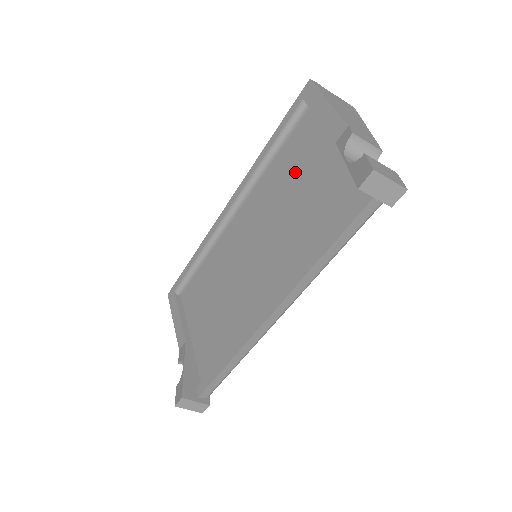
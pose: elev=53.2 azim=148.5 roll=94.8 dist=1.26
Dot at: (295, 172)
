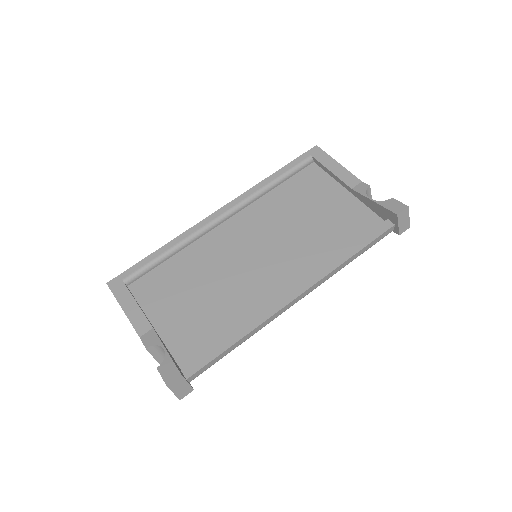
Dot at: (303, 201)
